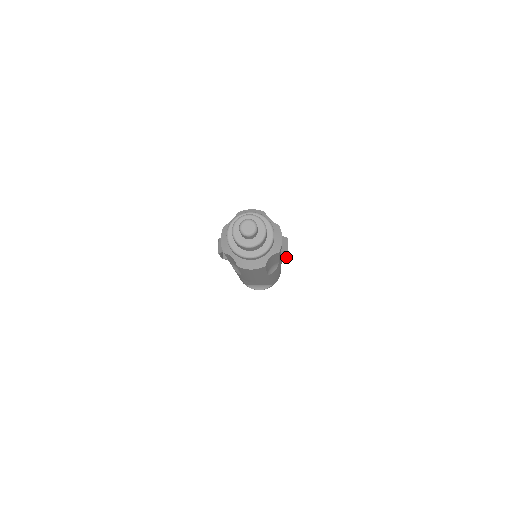
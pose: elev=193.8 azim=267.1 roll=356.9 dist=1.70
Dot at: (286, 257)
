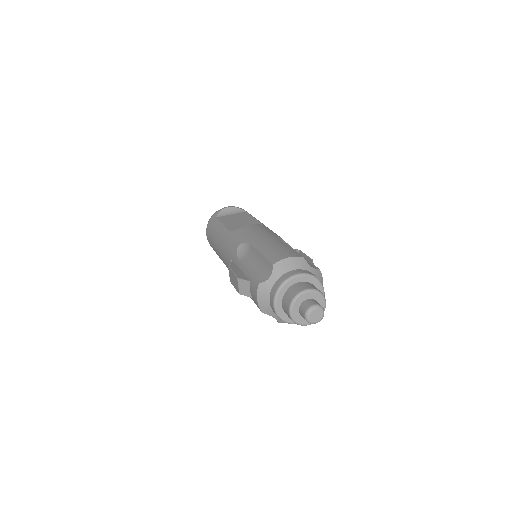
Dot at: occluded
